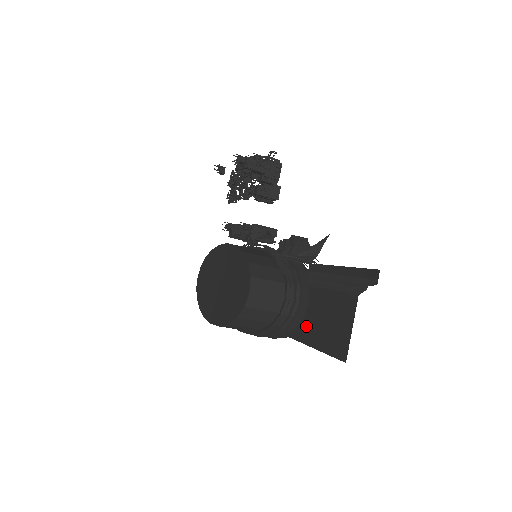
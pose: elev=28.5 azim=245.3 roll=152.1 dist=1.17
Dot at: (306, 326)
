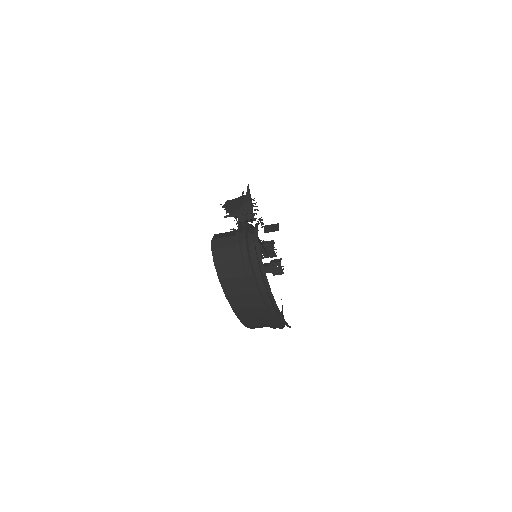
Dot at: occluded
